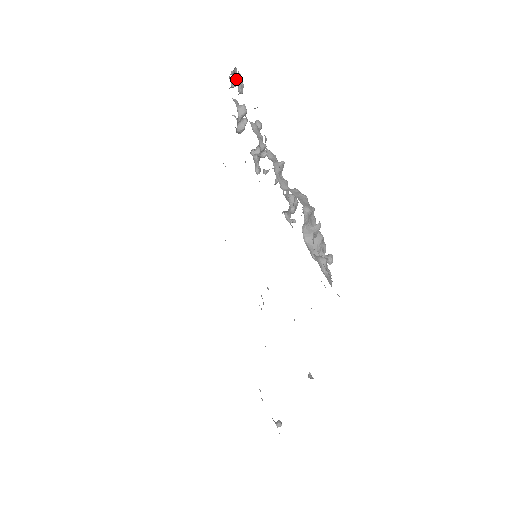
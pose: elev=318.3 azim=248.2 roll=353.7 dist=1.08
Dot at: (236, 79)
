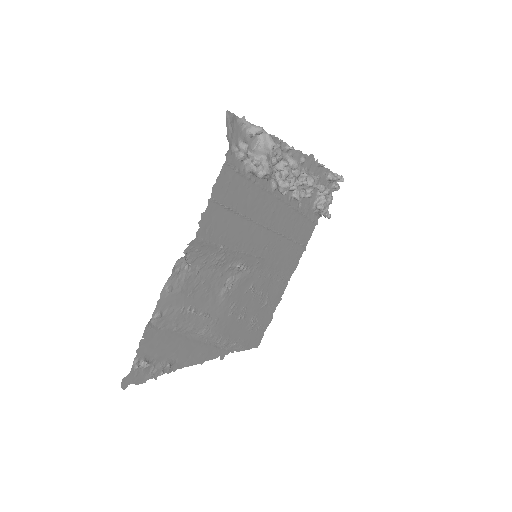
Dot at: (335, 175)
